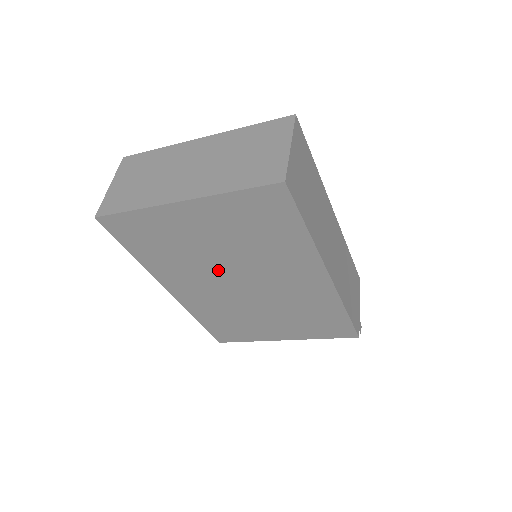
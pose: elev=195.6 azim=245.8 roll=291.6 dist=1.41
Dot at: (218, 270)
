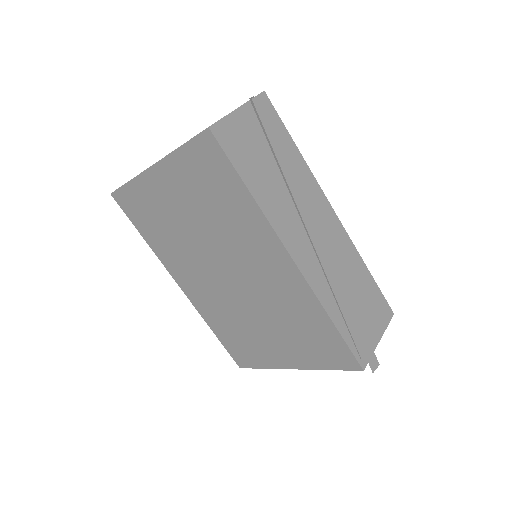
Dot at: (203, 255)
